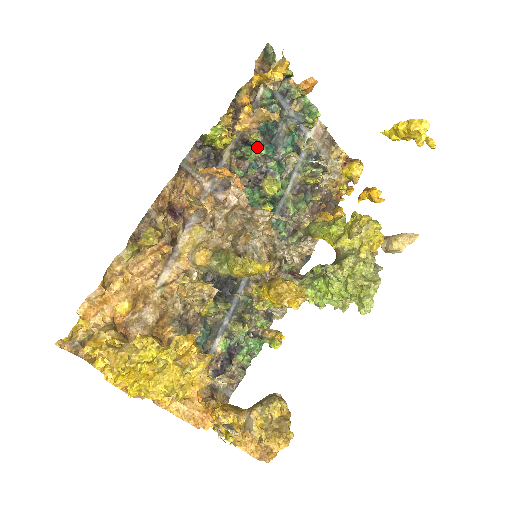
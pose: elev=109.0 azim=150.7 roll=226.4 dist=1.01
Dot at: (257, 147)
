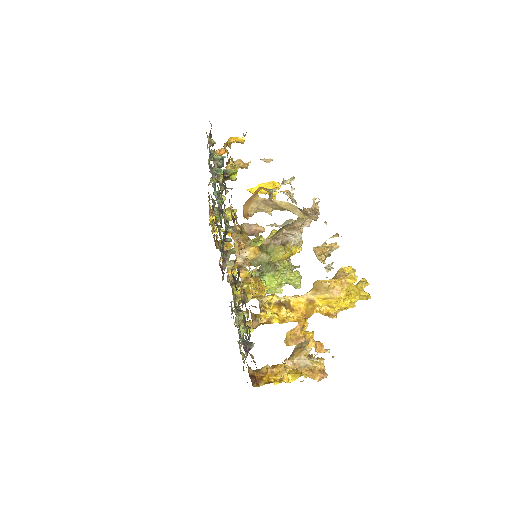
Dot at: occluded
